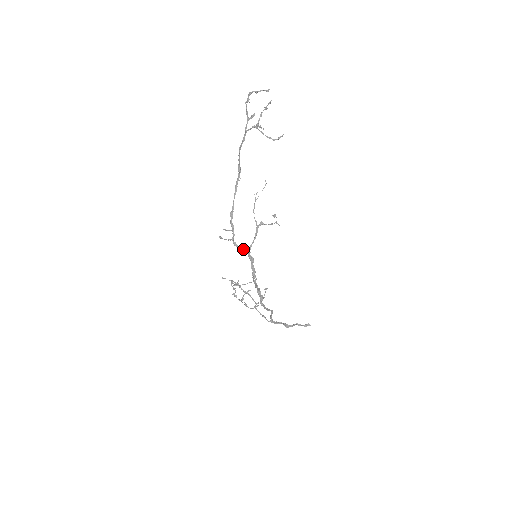
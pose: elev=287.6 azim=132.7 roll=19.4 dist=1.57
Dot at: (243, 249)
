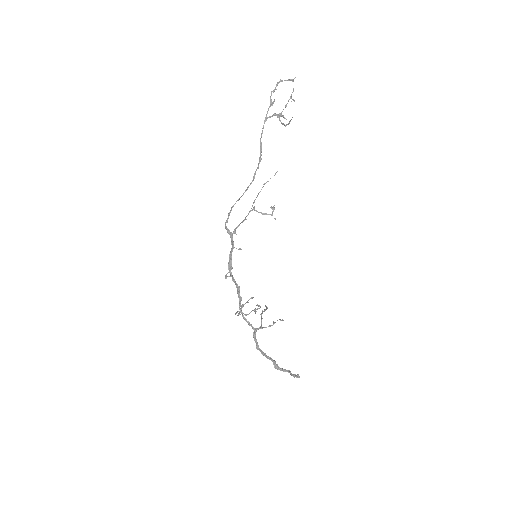
Dot at: (228, 230)
